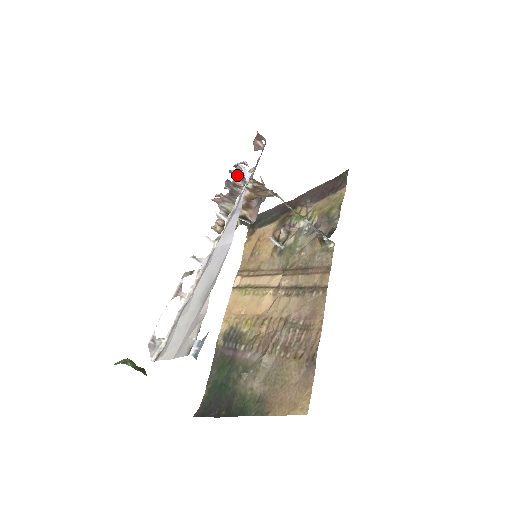
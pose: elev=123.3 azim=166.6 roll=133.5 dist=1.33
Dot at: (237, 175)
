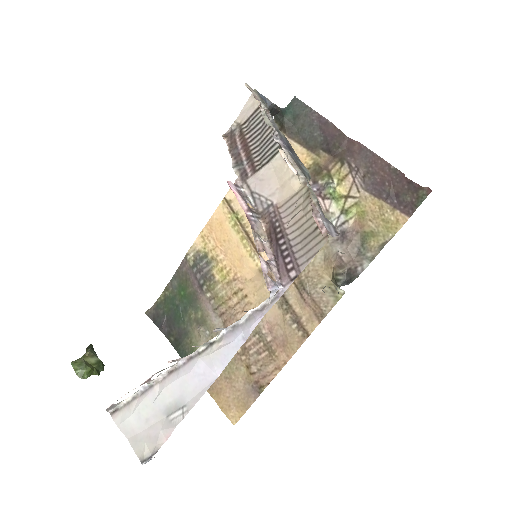
Dot at: (264, 266)
